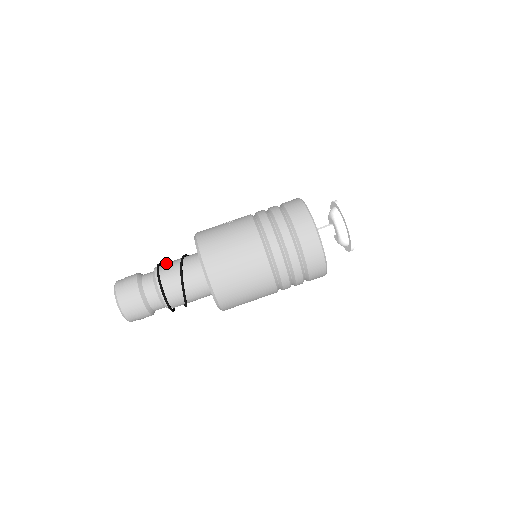
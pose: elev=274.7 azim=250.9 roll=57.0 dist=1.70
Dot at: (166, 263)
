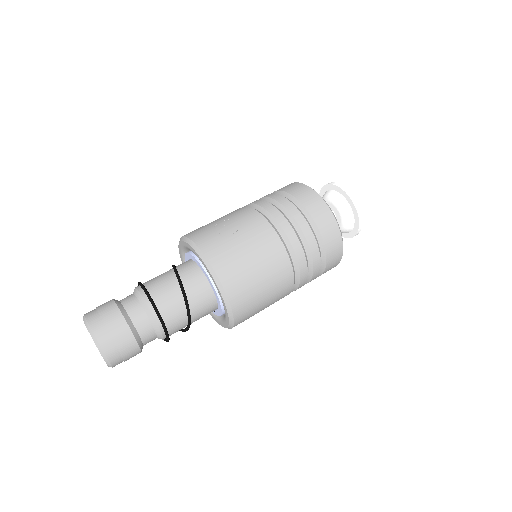
Dot at: (154, 284)
